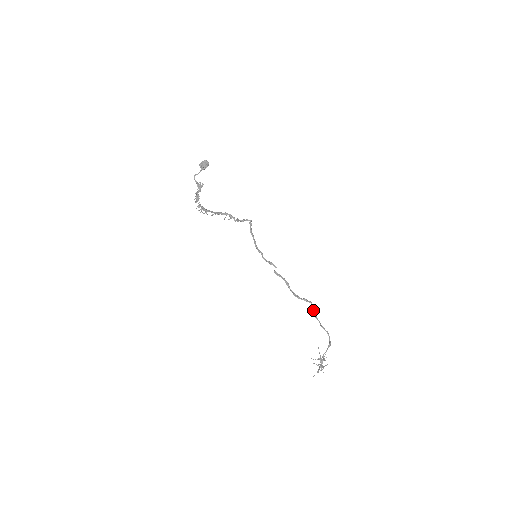
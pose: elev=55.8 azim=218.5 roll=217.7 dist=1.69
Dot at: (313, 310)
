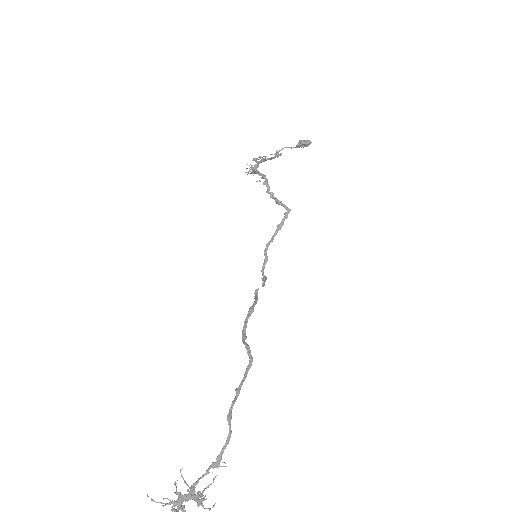
Dot at: (244, 375)
